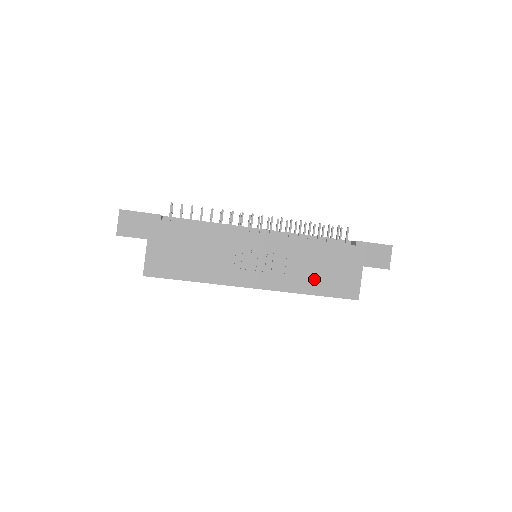
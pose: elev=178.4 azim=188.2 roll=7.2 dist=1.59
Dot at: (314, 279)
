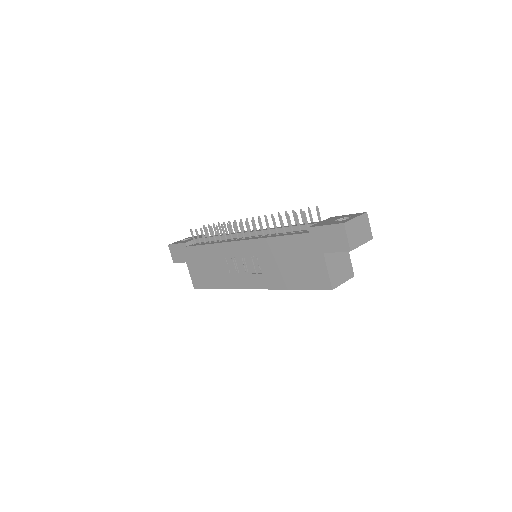
Dot at: (288, 274)
